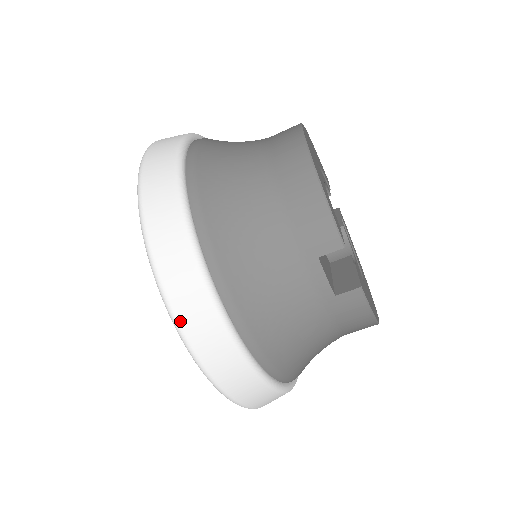
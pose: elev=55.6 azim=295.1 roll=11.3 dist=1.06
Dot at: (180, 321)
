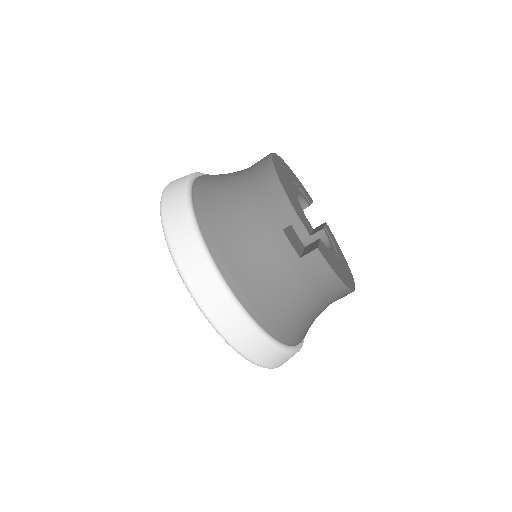
Dot at: (188, 280)
